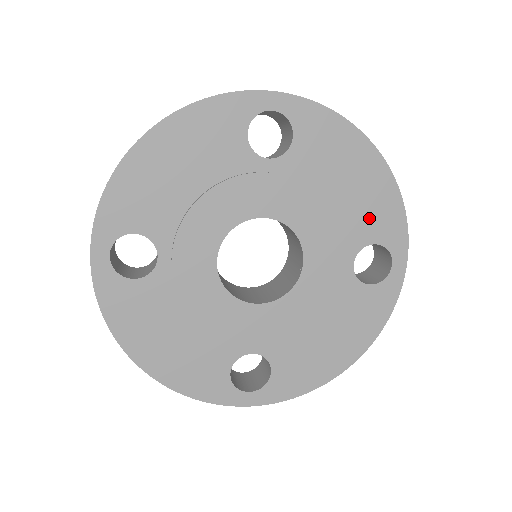
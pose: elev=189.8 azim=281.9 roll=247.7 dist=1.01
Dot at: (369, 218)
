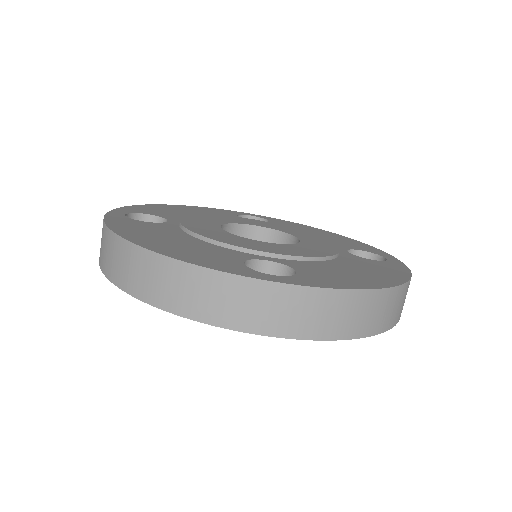
Dot at: (346, 244)
